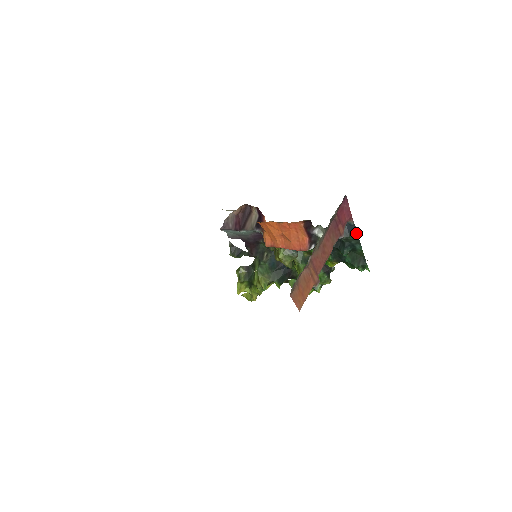
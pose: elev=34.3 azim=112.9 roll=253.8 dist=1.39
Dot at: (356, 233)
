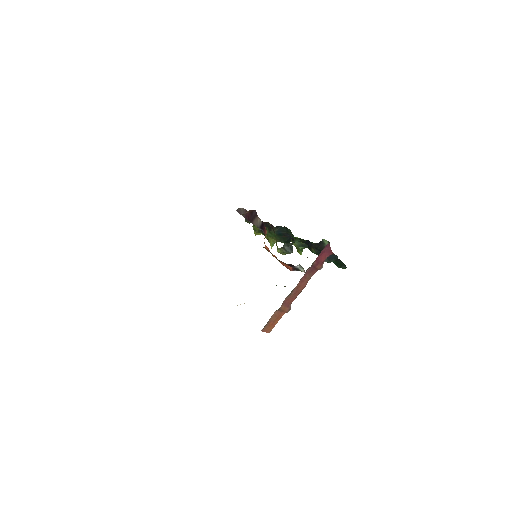
Dot at: (337, 258)
